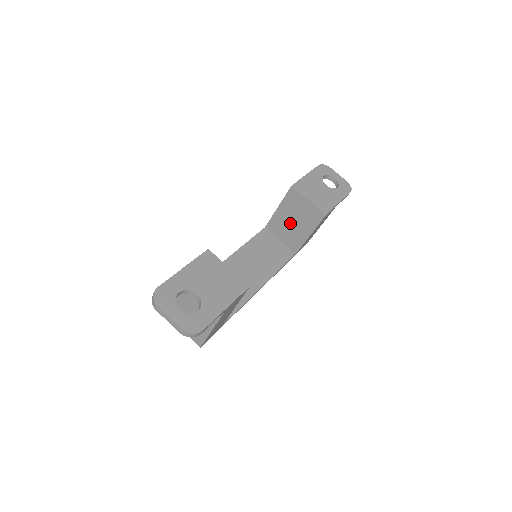
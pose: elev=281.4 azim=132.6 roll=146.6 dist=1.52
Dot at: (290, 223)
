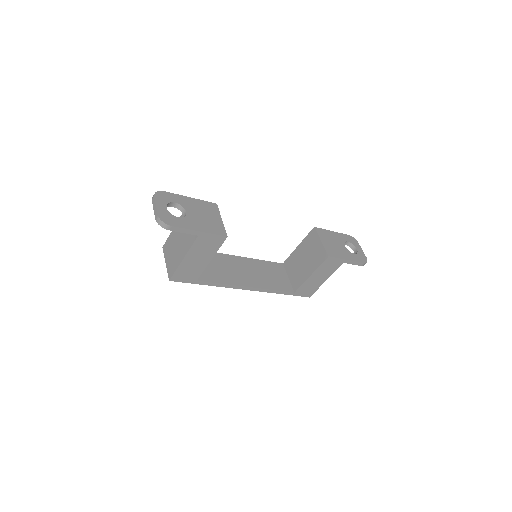
Dot at: (301, 261)
